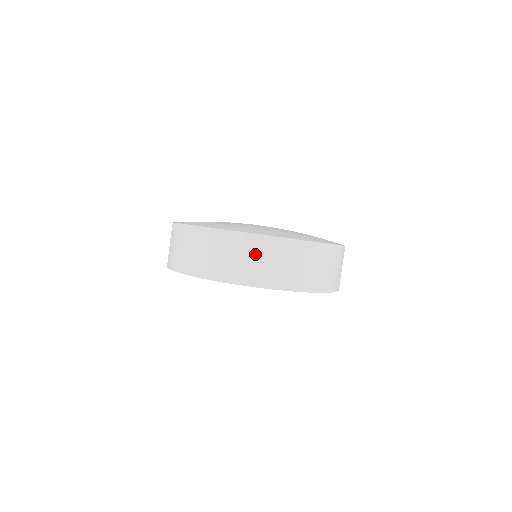
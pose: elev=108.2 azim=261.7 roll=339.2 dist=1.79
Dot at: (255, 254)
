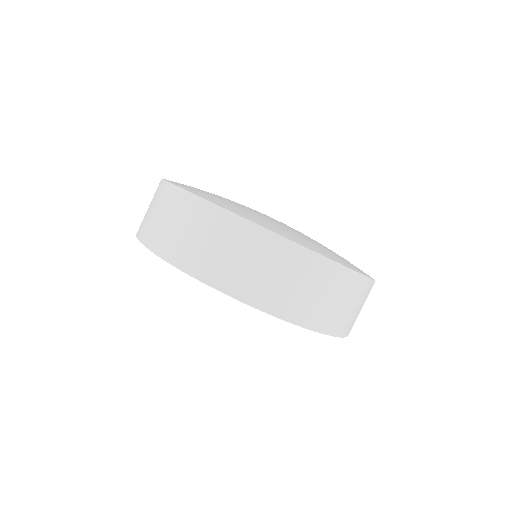
Dot at: (273, 264)
